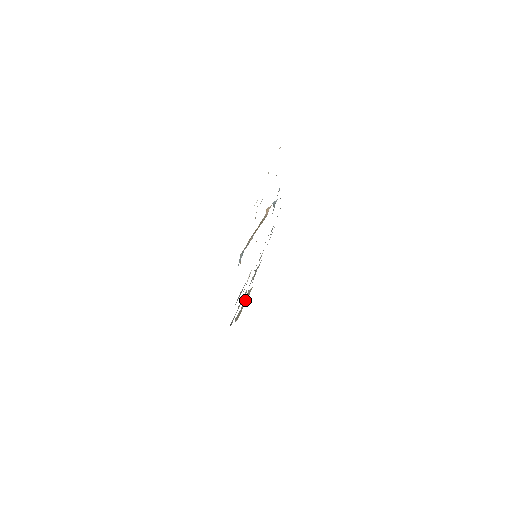
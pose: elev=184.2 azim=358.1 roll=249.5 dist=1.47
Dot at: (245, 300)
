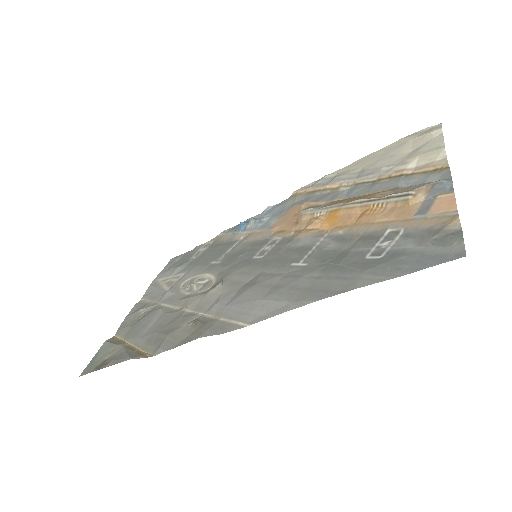
Dot at: (122, 344)
